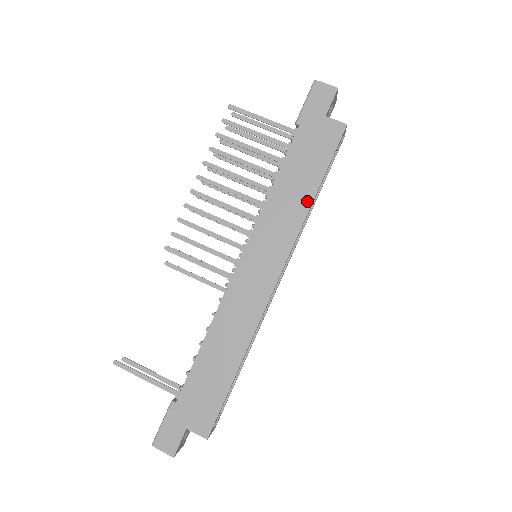
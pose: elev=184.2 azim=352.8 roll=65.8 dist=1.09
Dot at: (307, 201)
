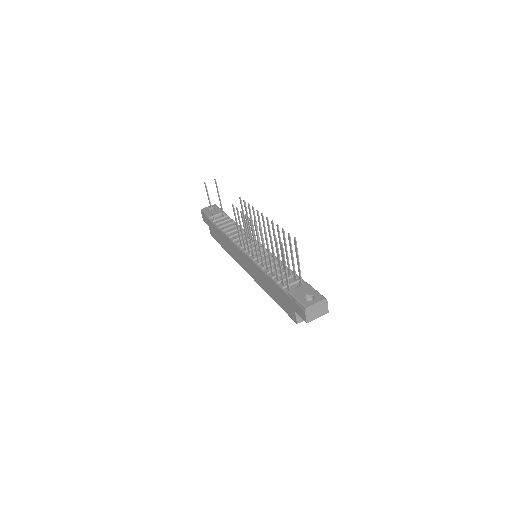
Dot at: (268, 293)
